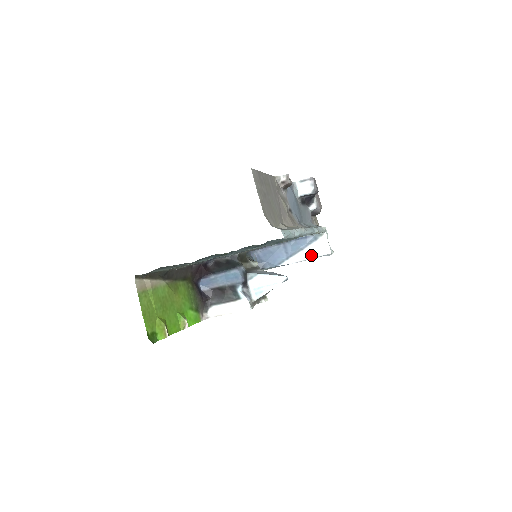
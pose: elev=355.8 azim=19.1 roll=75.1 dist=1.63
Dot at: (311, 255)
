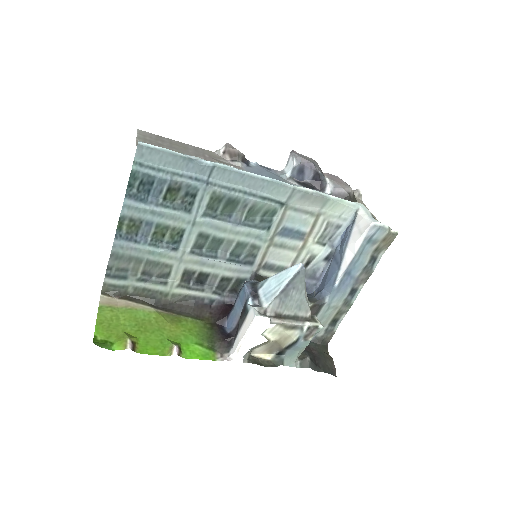
Dot at: (356, 243)
